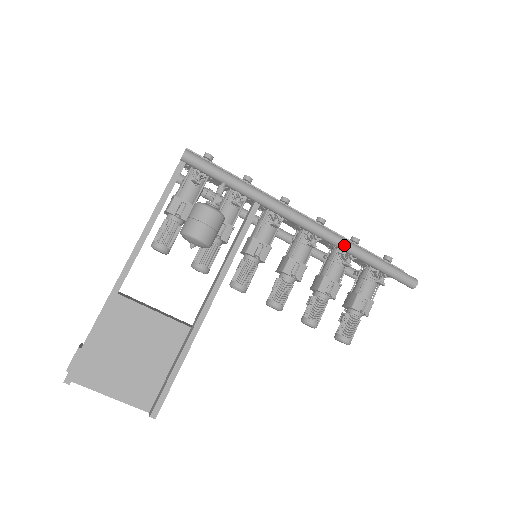
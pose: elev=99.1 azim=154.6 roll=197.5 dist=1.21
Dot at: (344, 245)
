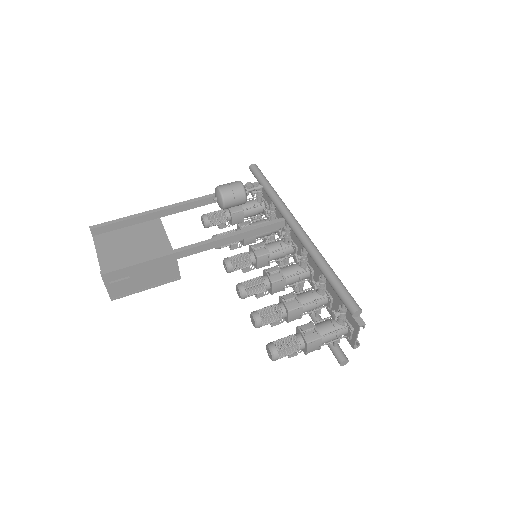
Dot at: (312, 249)
